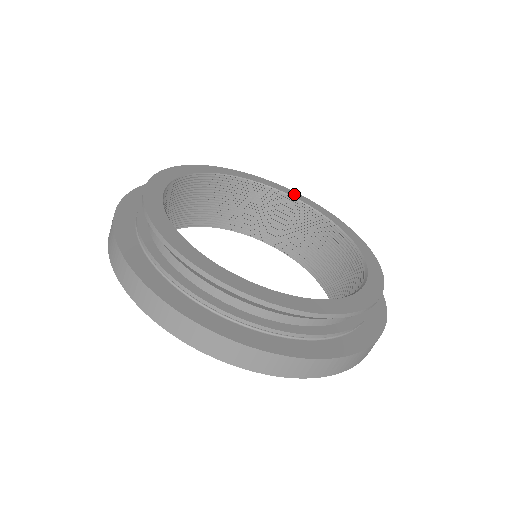
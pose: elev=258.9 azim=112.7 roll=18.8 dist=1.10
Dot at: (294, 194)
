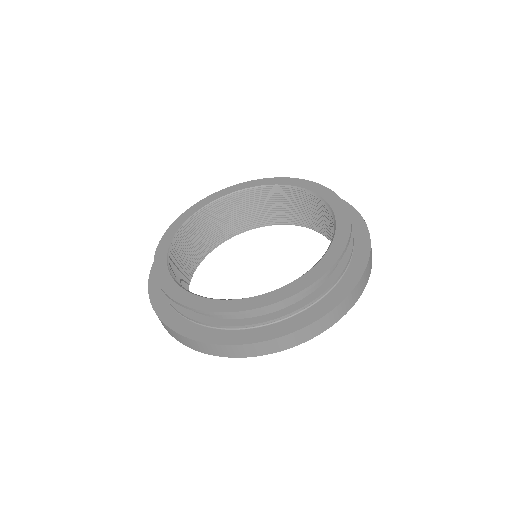
Dot at: (261, 182)
